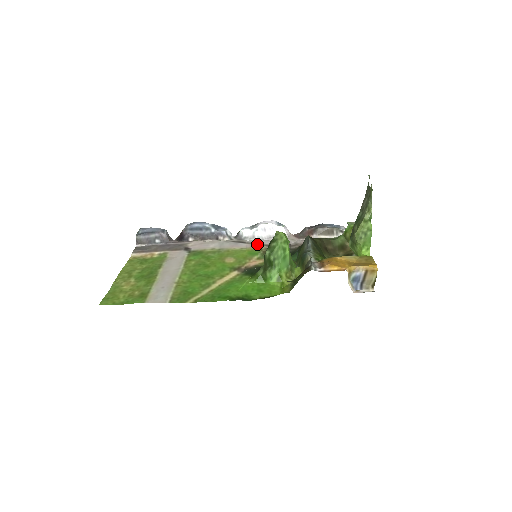
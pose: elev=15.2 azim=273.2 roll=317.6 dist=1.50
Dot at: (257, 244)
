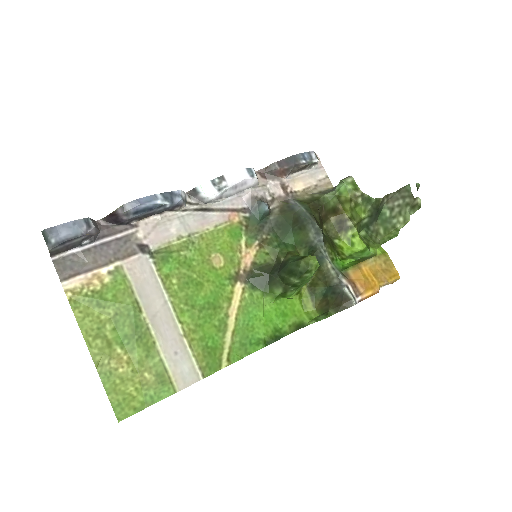
Dot at: (230, 211)
